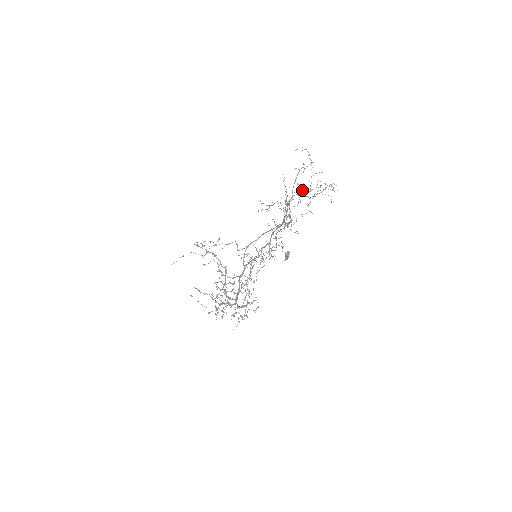
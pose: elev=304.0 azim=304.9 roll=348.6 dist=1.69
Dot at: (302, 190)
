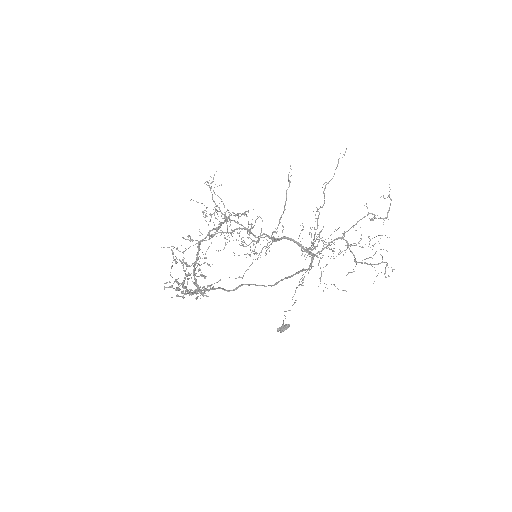
Dot at: occluded
